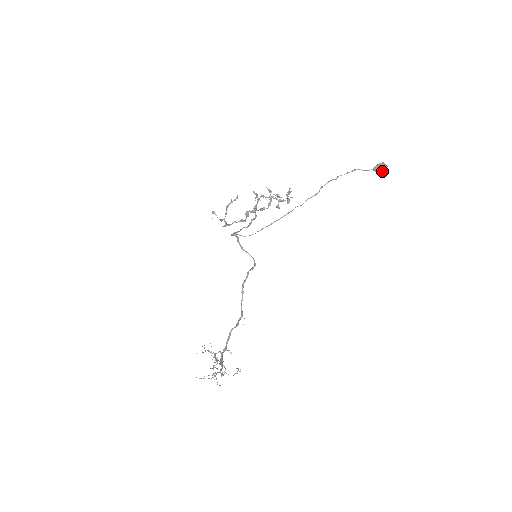
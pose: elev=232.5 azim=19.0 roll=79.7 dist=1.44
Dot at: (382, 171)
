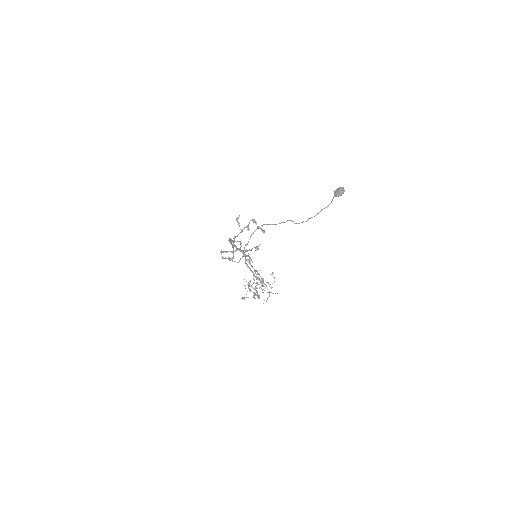
Dot at: (341, 193)
